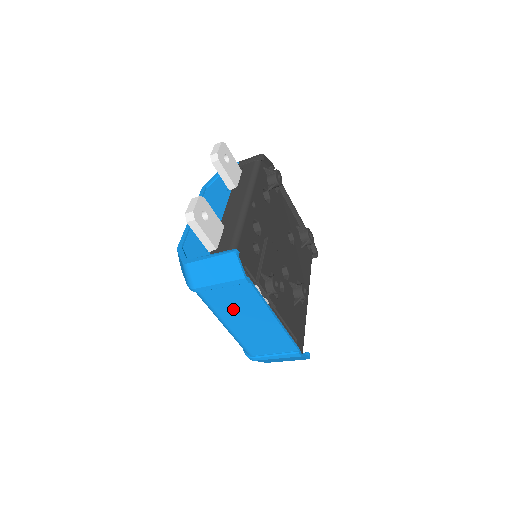
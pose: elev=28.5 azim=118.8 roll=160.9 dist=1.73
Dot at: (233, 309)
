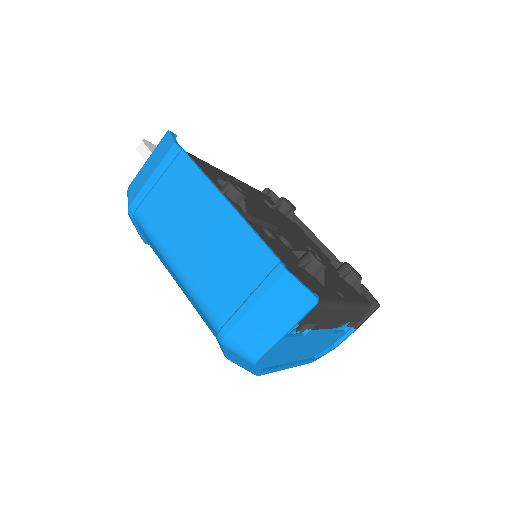
Dot at: (176, 219)
